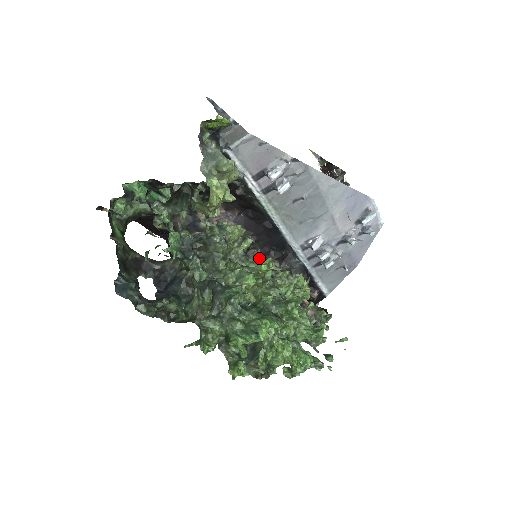
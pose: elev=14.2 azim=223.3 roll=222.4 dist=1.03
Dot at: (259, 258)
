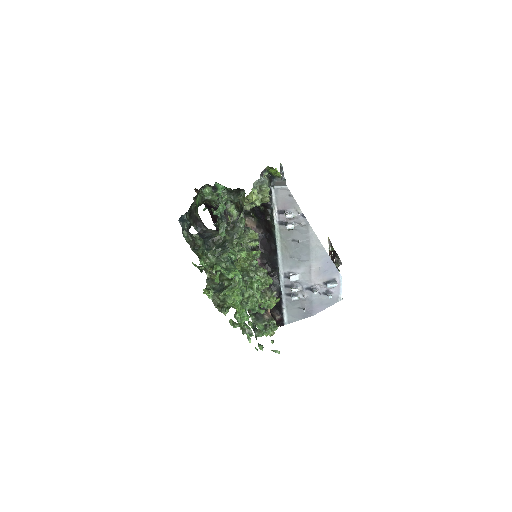
Dot at: (258, 264)
